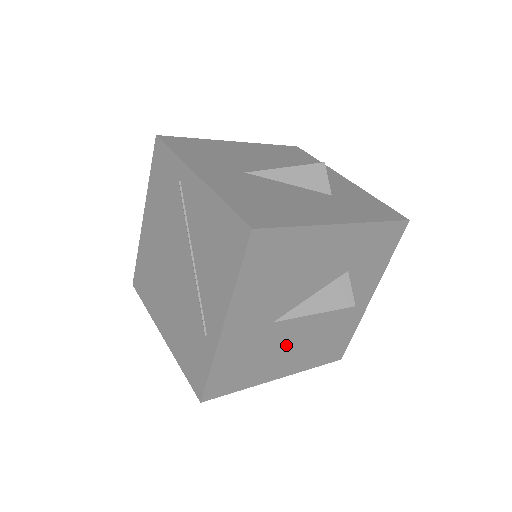
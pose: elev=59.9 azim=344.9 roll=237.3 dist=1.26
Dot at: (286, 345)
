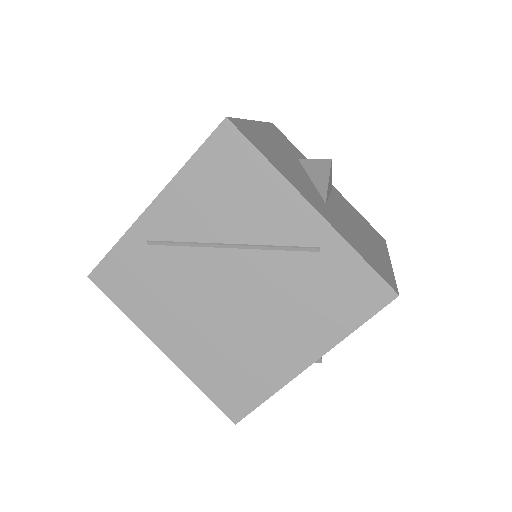
Dot at: (354, 227)
